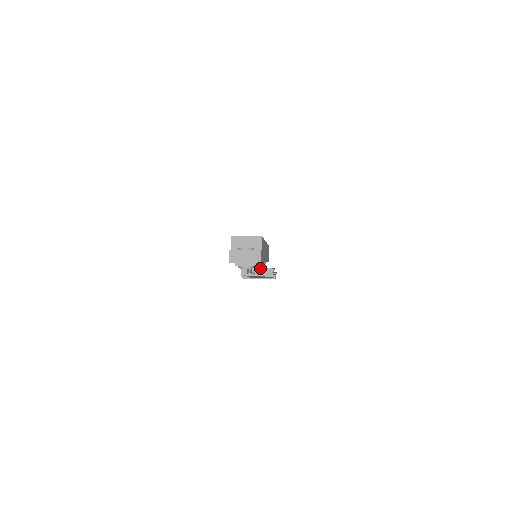
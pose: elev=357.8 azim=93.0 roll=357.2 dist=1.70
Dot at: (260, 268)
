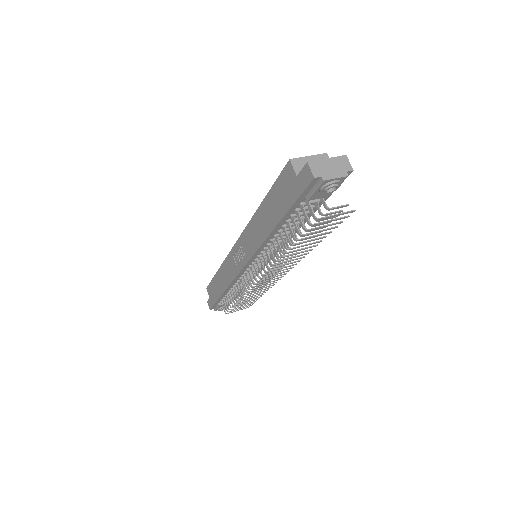
Dot at: occluded
